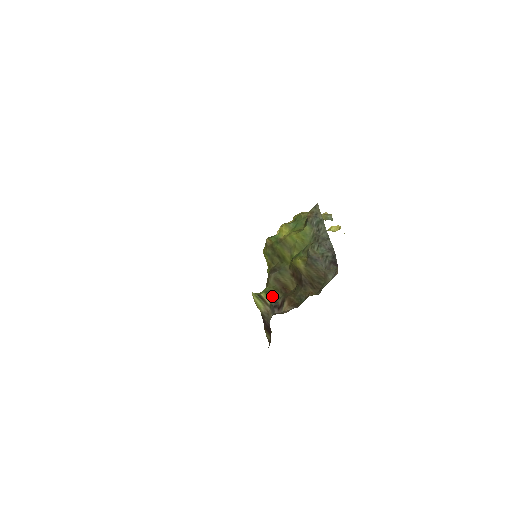
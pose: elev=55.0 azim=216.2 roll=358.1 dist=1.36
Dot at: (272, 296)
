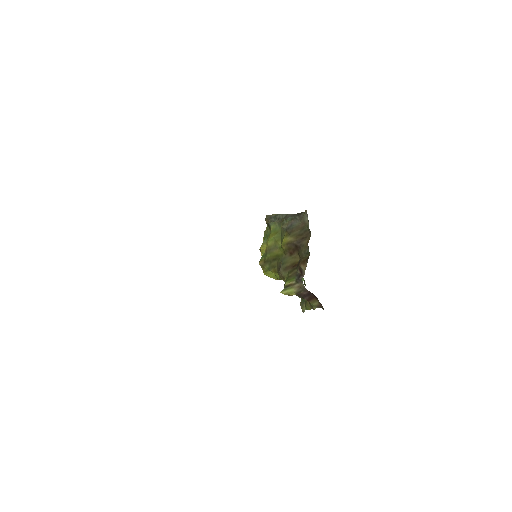
Dot at: (292, 277)
